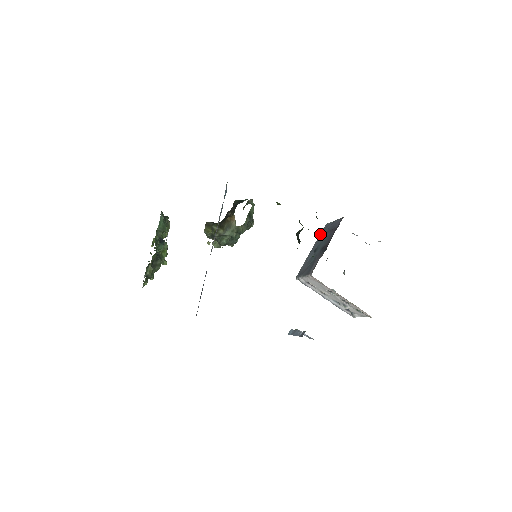
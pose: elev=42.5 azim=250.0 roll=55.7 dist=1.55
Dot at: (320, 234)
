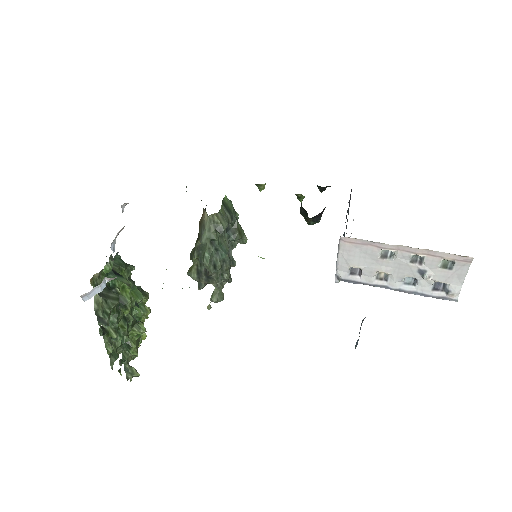
Dot at: occluded
